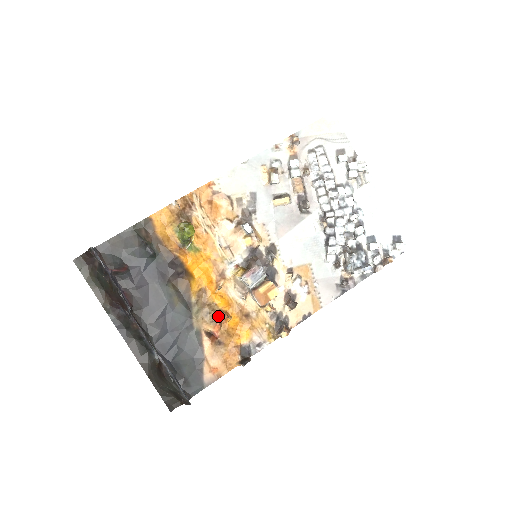
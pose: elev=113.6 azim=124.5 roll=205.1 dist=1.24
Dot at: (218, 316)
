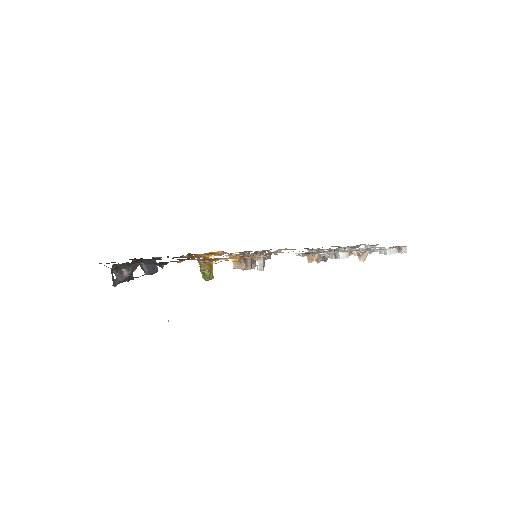
Dot at: occluded
